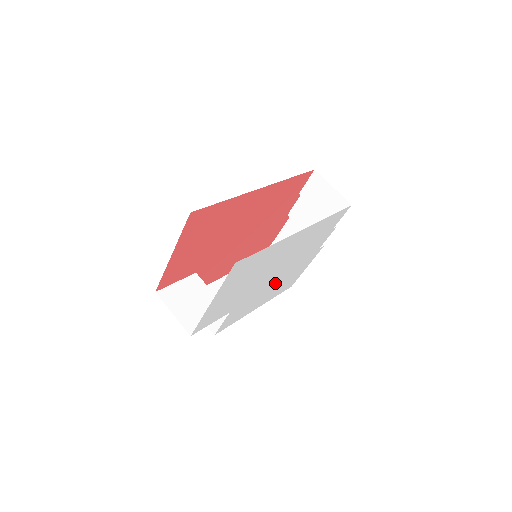
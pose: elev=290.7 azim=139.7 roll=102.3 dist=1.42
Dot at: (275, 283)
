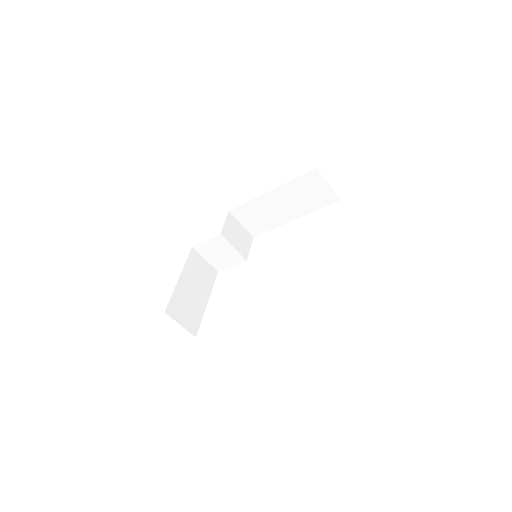
Dot at: occluded
